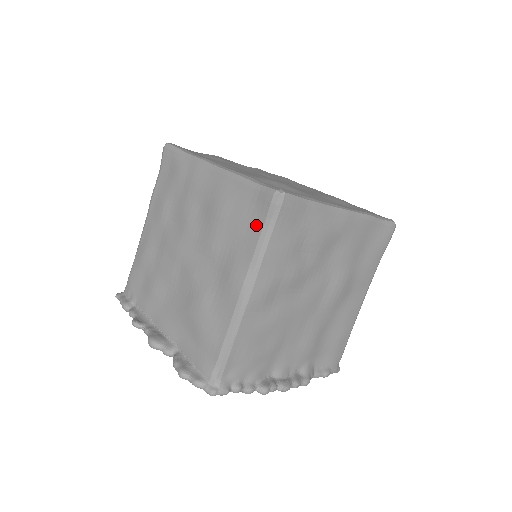
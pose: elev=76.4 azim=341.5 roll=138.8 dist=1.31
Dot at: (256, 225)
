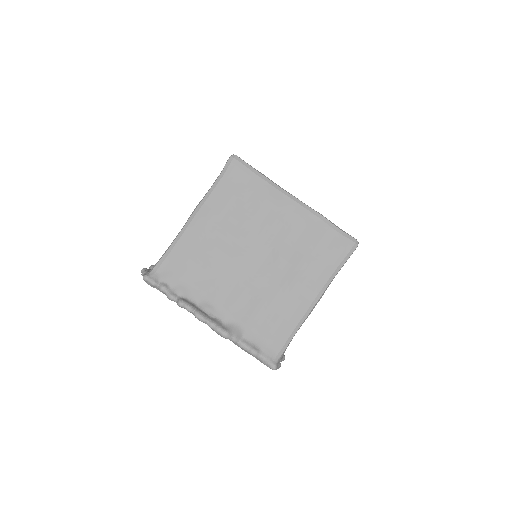
Dot at: occluded
